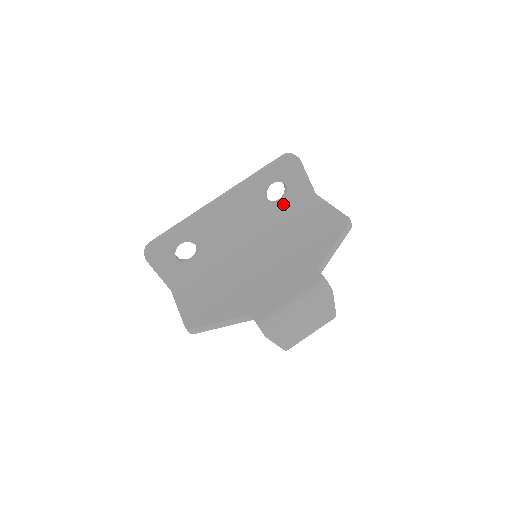
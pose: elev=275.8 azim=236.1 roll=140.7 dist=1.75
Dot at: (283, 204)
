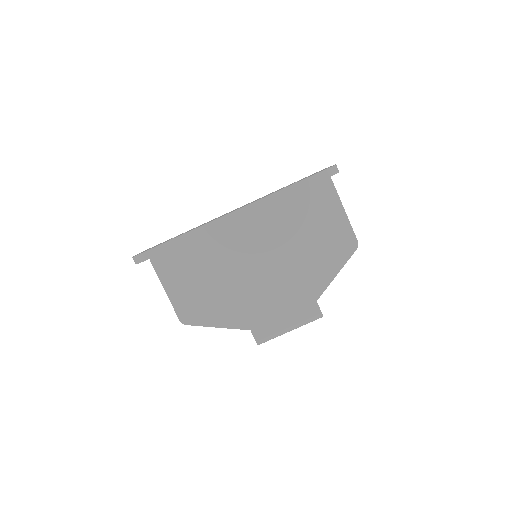
Dot at: occluded
